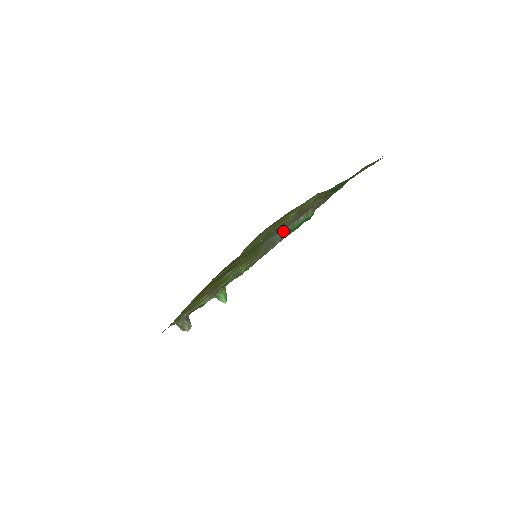
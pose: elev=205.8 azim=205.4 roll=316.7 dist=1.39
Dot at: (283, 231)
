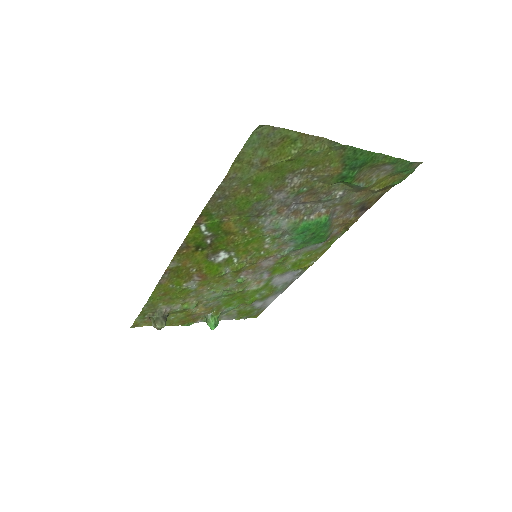
Dot at: (289, 220)
